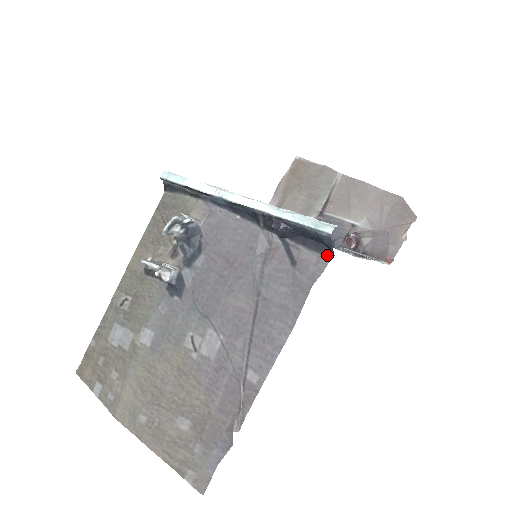
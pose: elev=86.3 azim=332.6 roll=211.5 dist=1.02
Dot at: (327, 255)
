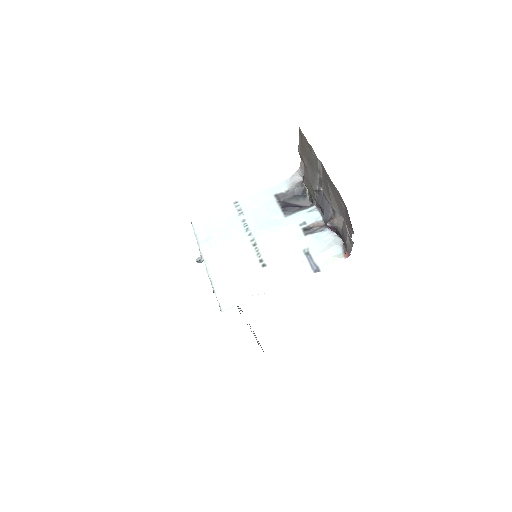
Dot at: occluded
